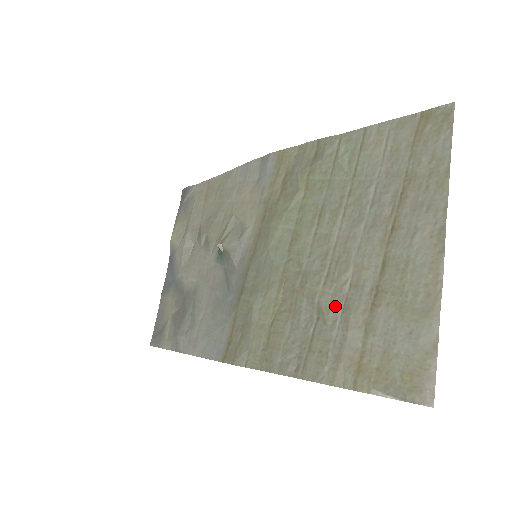
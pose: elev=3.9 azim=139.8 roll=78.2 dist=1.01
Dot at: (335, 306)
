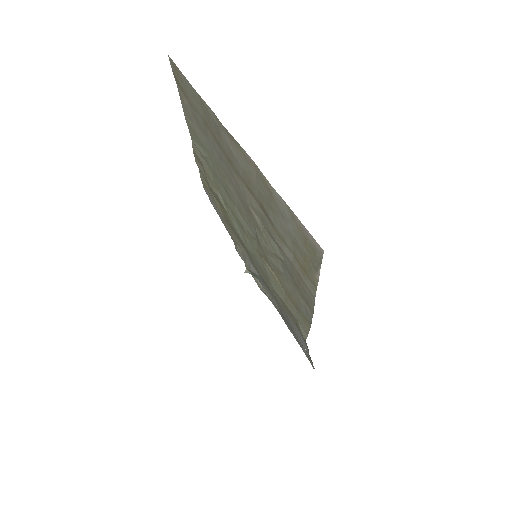
Dot at: (272, 244)
